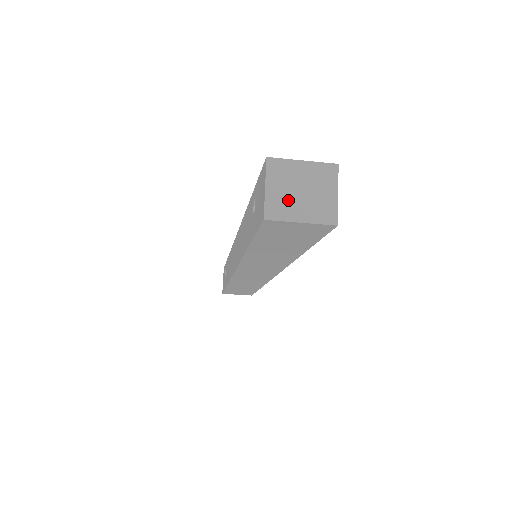
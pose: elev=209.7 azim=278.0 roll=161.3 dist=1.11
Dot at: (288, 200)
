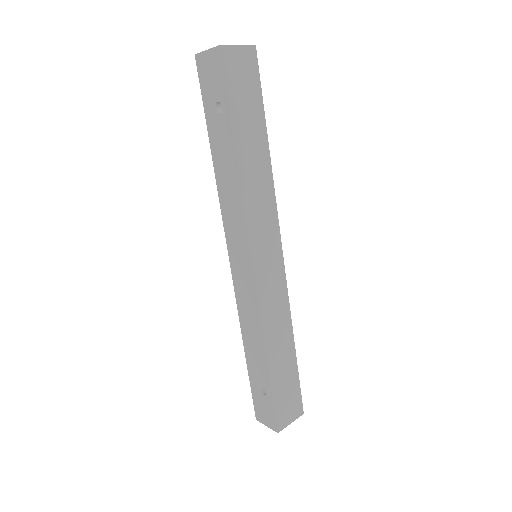
Dot at: occluded
